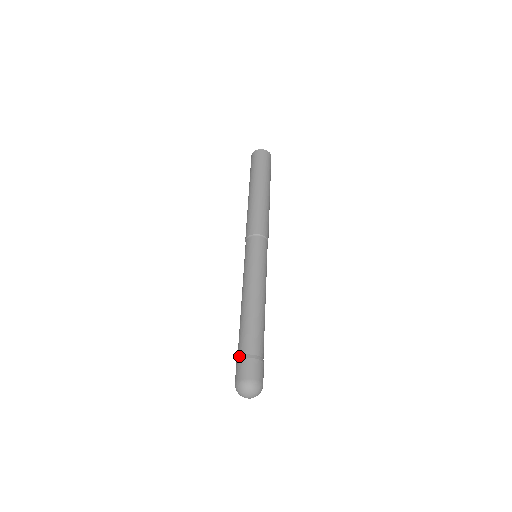
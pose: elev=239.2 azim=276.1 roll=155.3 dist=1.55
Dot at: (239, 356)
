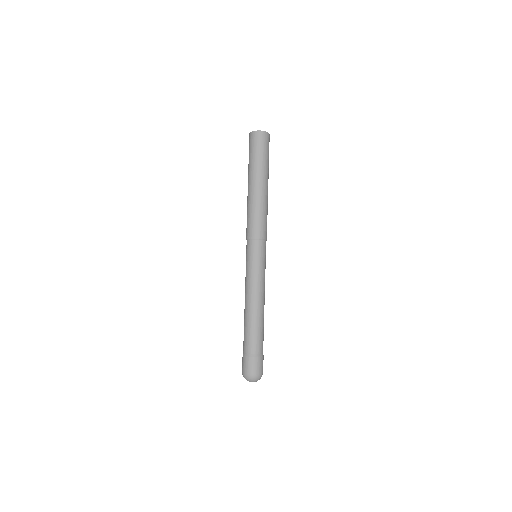
Dot at: (243, 352)
